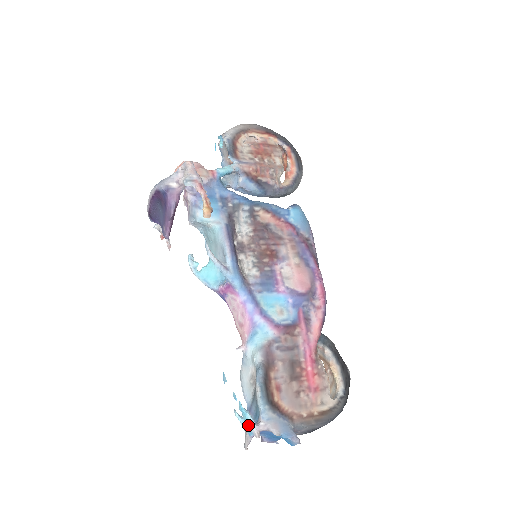
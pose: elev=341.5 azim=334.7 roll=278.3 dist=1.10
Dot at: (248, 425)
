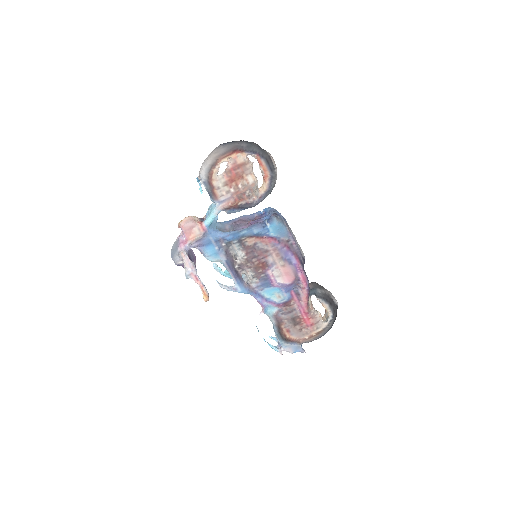
Dot at: (275, 350)
